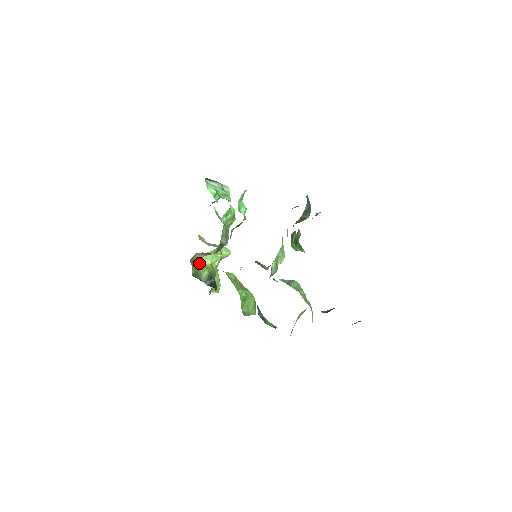
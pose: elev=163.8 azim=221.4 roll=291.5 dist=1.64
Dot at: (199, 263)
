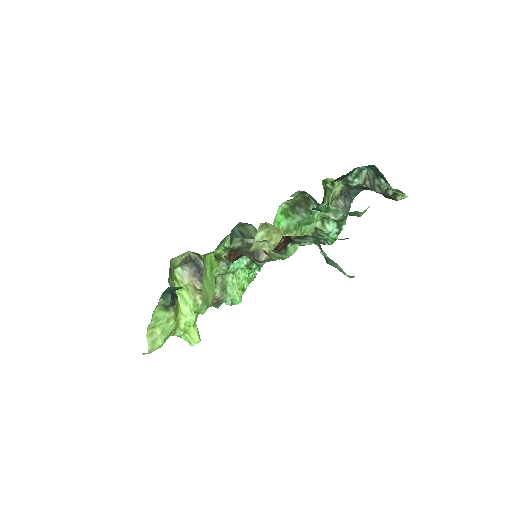
Dot at: occluded
